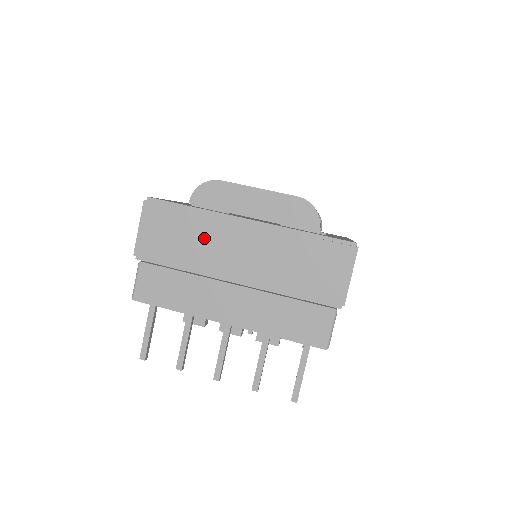
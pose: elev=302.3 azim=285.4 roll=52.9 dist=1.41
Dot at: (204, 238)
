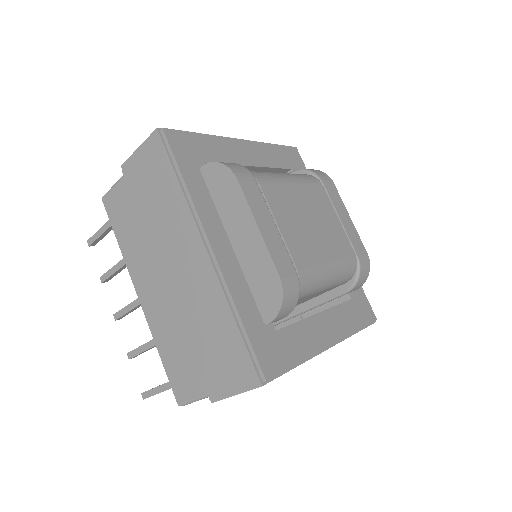
Dot at: (170, 218)
